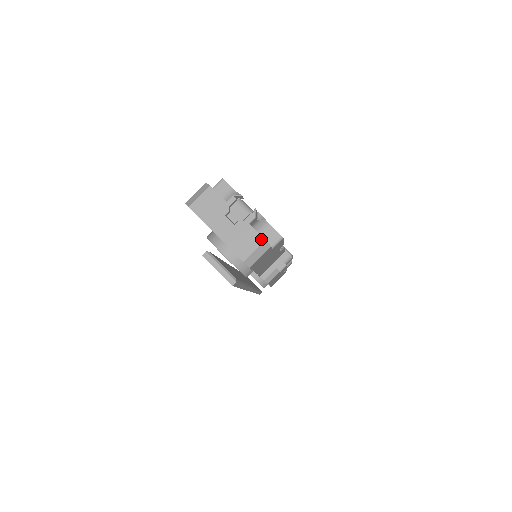
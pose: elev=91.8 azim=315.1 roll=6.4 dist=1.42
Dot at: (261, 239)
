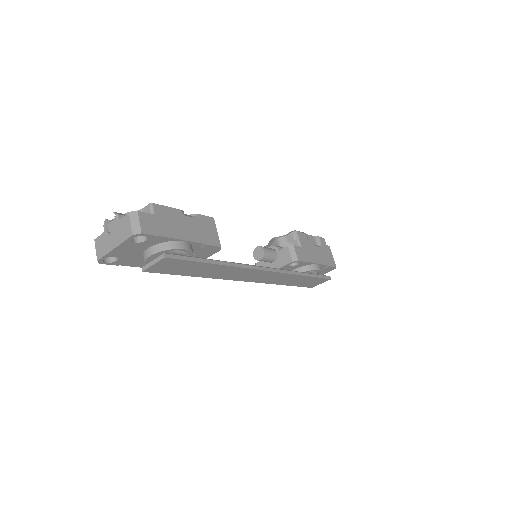
Dot at: (127, 216)
